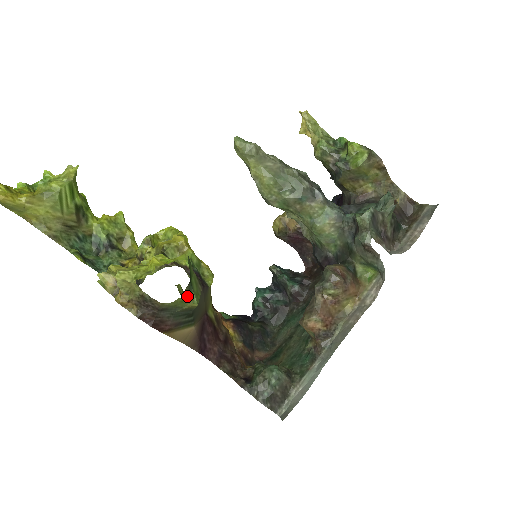
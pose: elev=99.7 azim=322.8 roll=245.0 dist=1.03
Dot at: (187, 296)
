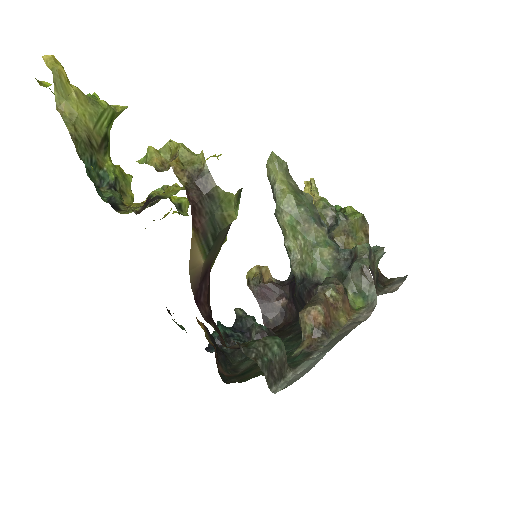
Dot at: (235, 199)
